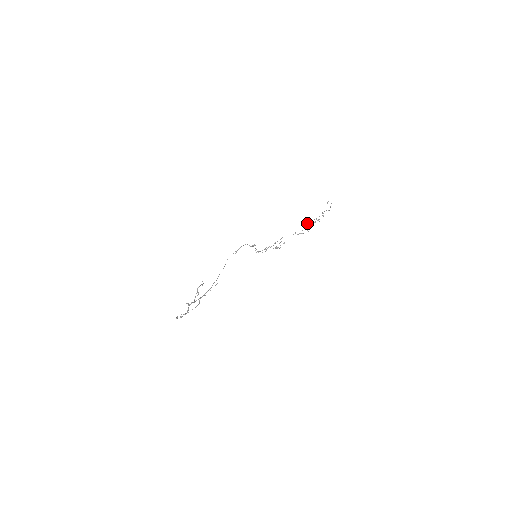
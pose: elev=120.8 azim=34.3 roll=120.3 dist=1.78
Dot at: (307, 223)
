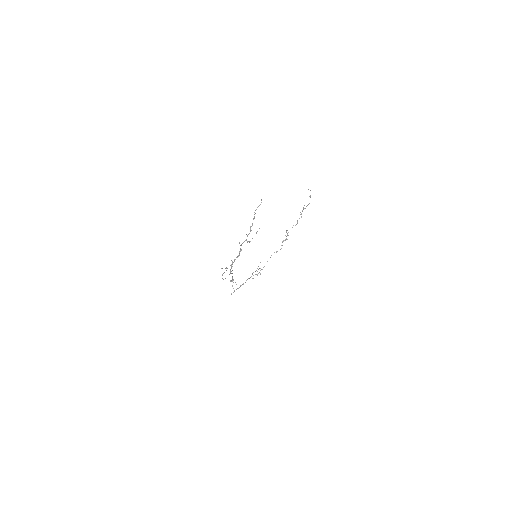
Dot at: (285, 235)
